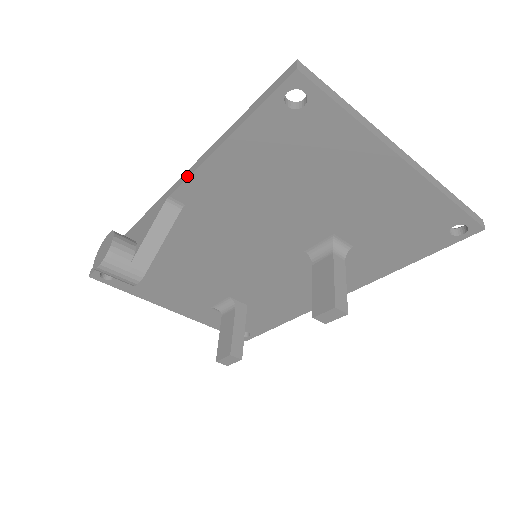
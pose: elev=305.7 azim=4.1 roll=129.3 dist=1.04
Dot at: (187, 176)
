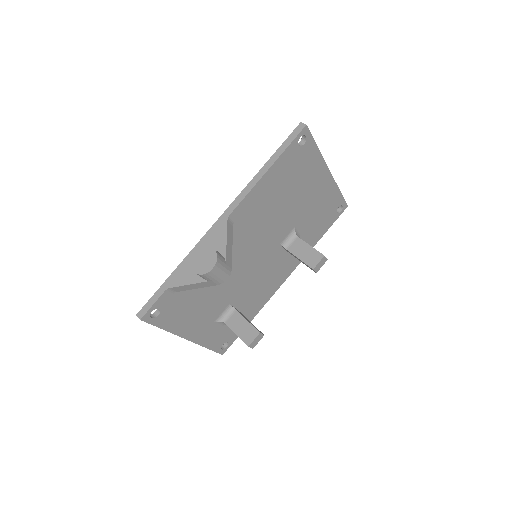
Dot at: (243, 197)
